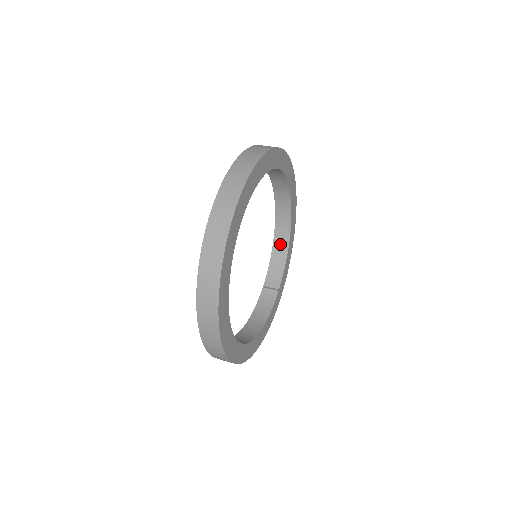
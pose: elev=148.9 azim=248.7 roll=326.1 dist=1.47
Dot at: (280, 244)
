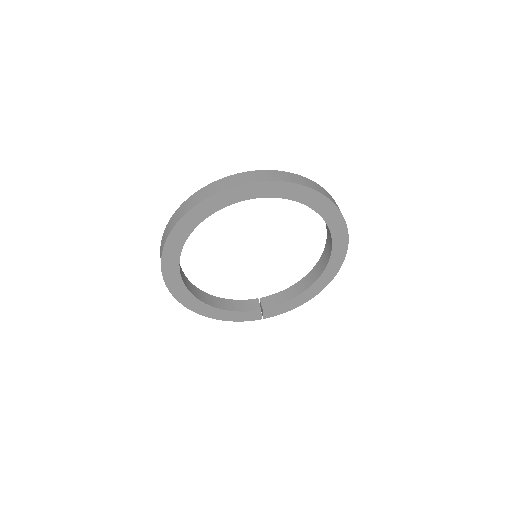
Dot at: (299, 287)
